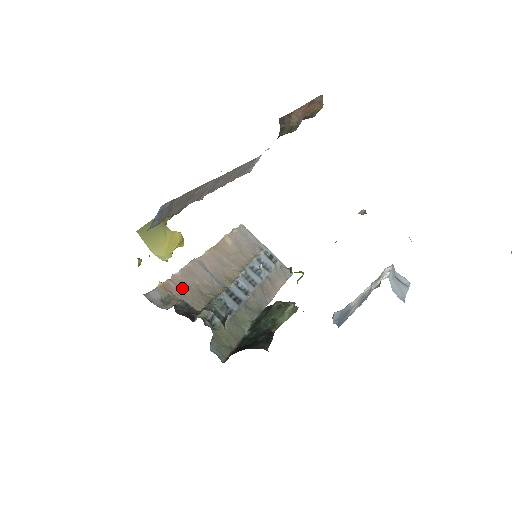
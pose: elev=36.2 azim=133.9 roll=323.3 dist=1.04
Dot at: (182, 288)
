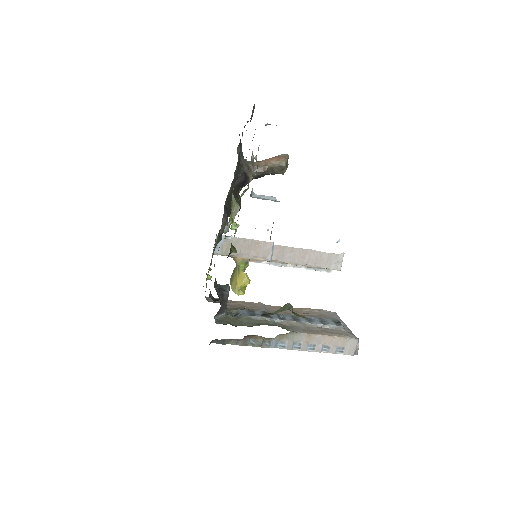
Dot at: (234, 304)
